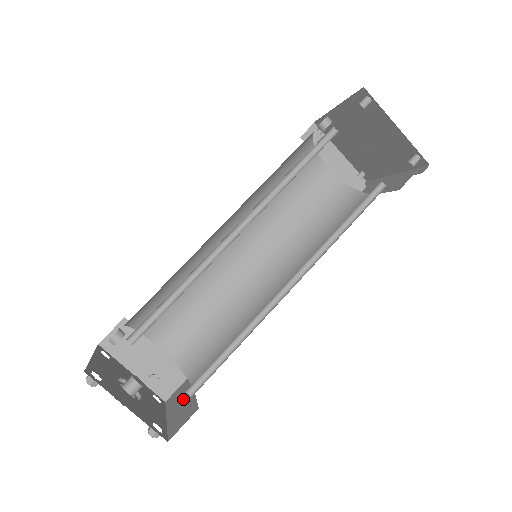
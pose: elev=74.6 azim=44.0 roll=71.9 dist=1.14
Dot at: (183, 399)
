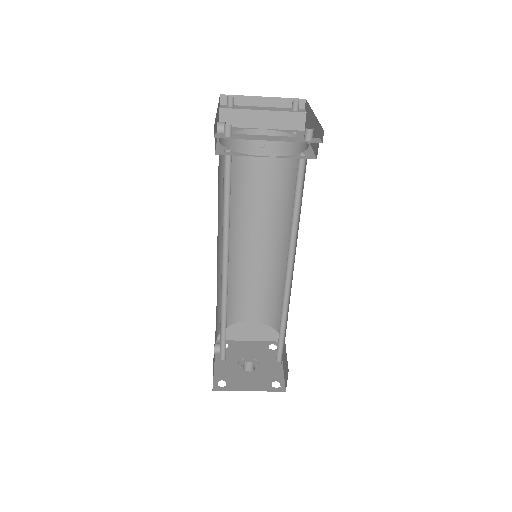
Dot at: (284, 350)
